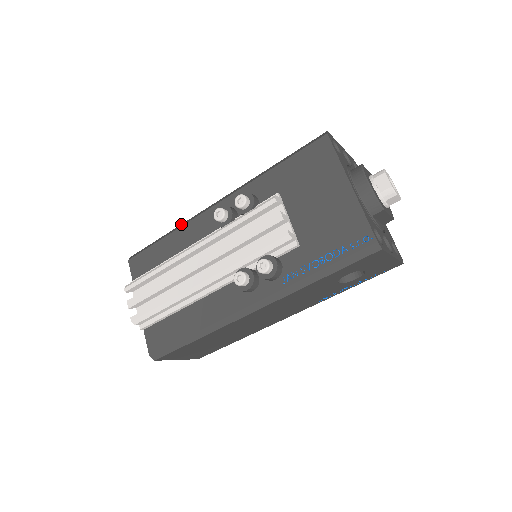
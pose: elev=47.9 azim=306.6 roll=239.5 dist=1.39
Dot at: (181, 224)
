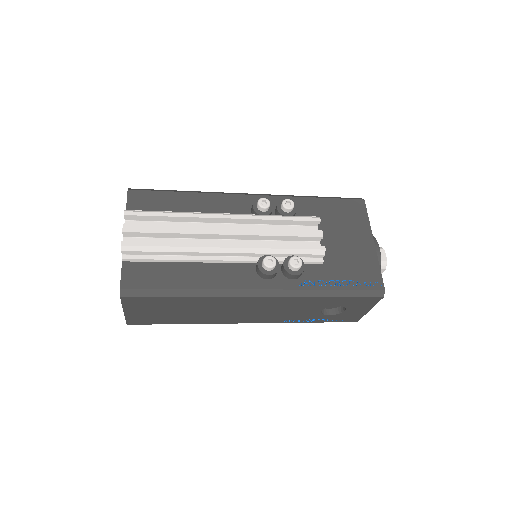
Dot at: occluded
